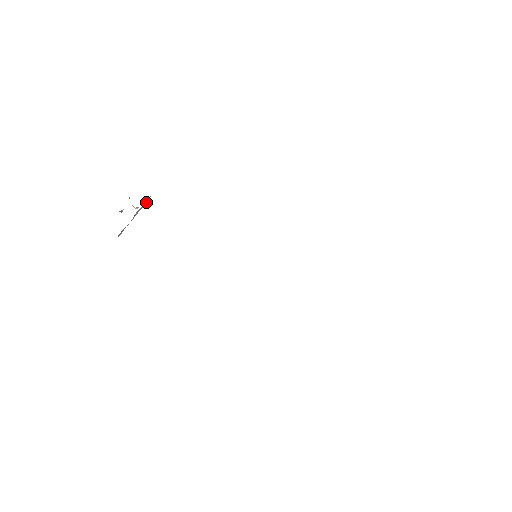
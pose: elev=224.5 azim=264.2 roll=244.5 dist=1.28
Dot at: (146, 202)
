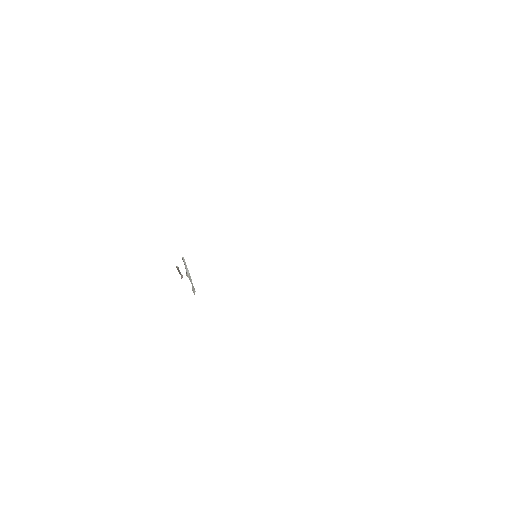
Dot at: (185, 263)
